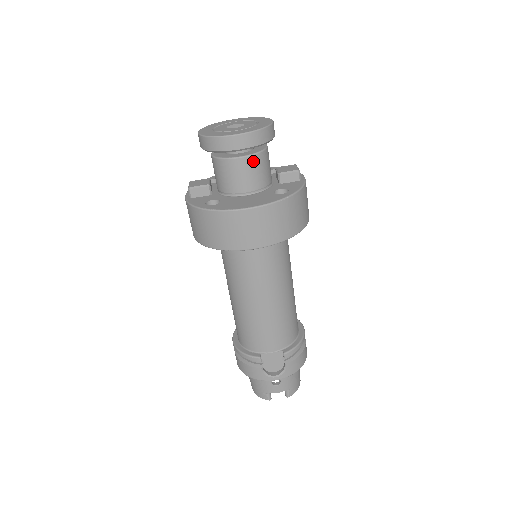
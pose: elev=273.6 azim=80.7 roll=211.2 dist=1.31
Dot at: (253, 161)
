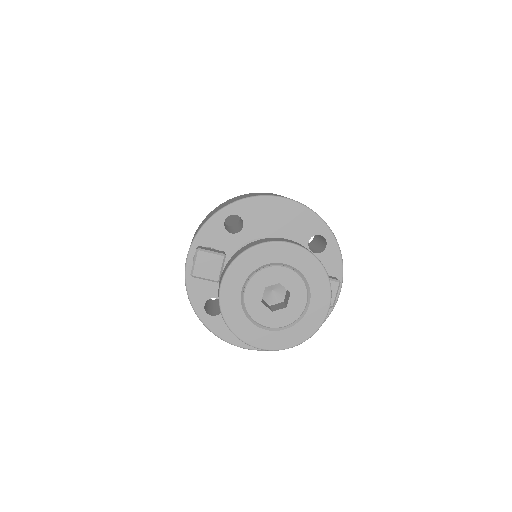
Dot at: occluded
